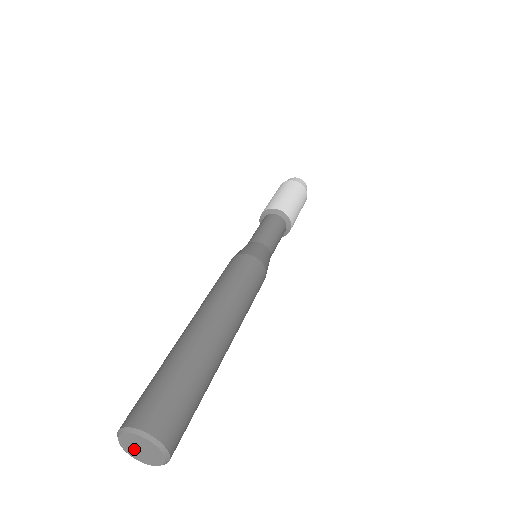
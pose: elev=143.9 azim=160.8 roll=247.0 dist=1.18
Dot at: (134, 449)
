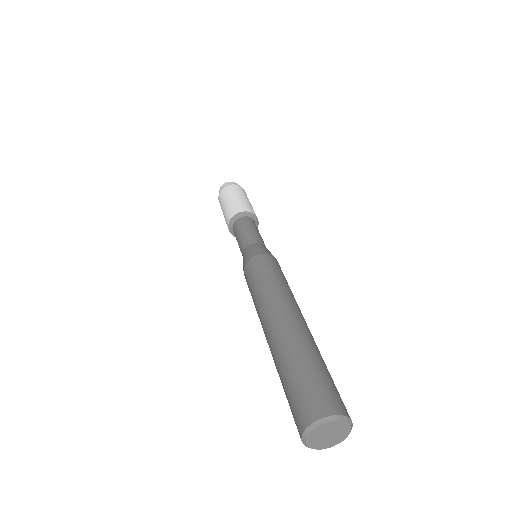
Dot at: (320, 439)
